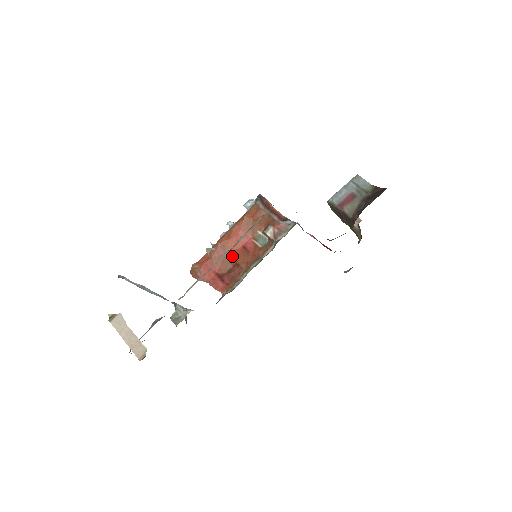
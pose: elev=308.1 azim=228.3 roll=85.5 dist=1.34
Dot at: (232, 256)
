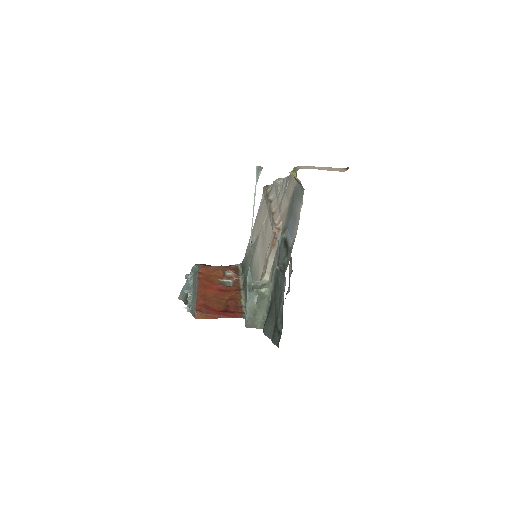
Dot at: (219, 297)
